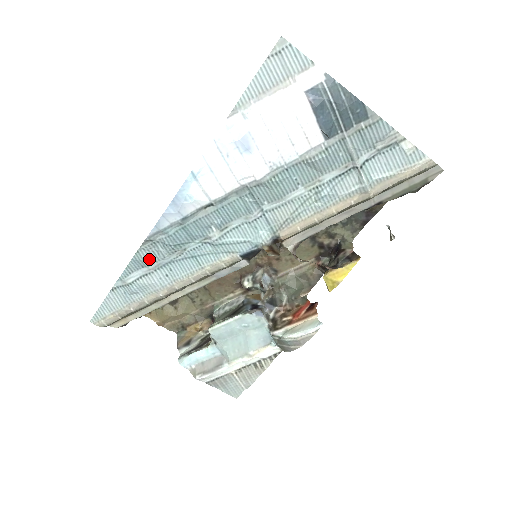
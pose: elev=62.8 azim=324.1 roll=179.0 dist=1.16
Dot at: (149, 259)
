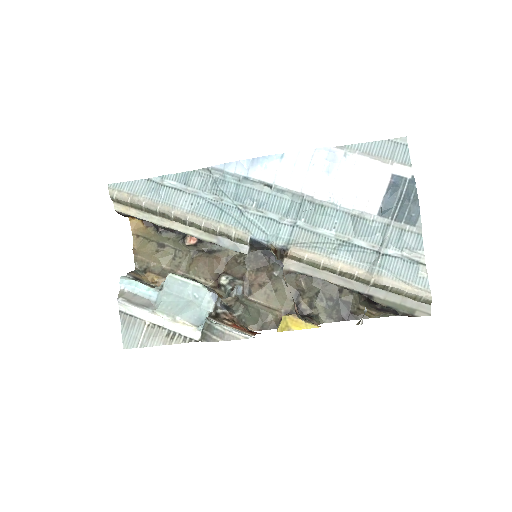
Dot at: (195, 182)
